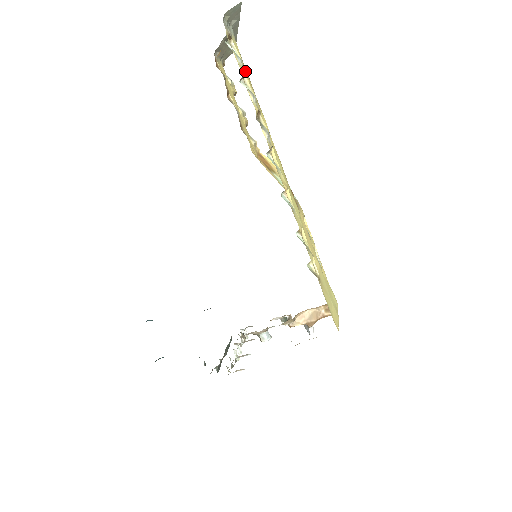
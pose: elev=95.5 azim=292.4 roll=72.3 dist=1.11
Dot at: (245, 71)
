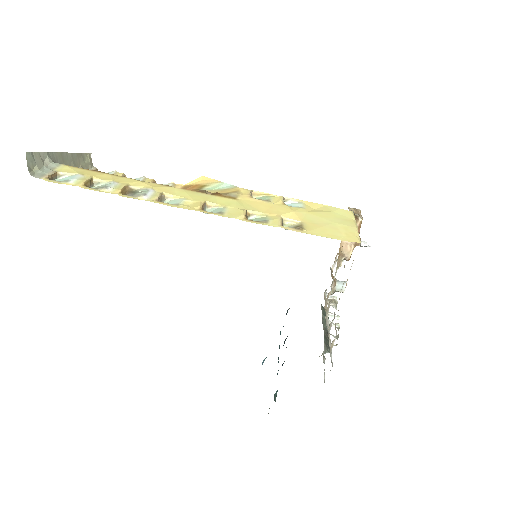
Dot at: (87, 178)
